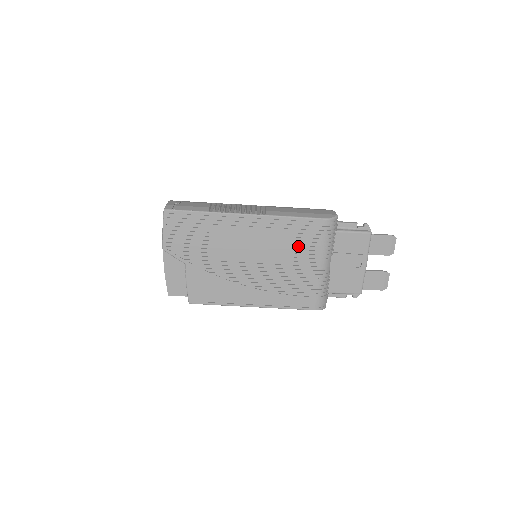
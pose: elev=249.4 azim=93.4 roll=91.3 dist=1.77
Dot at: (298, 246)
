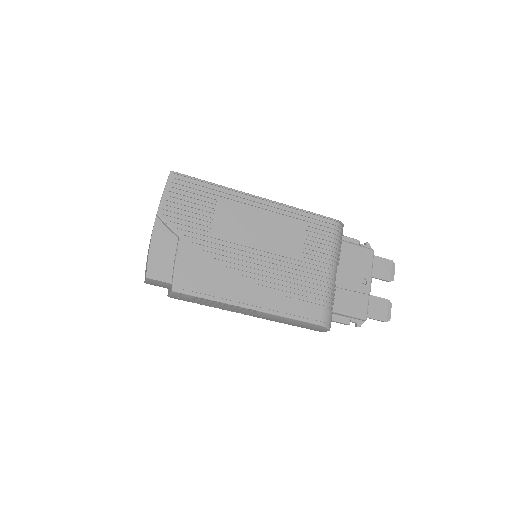
Dot at: (307, 242)
